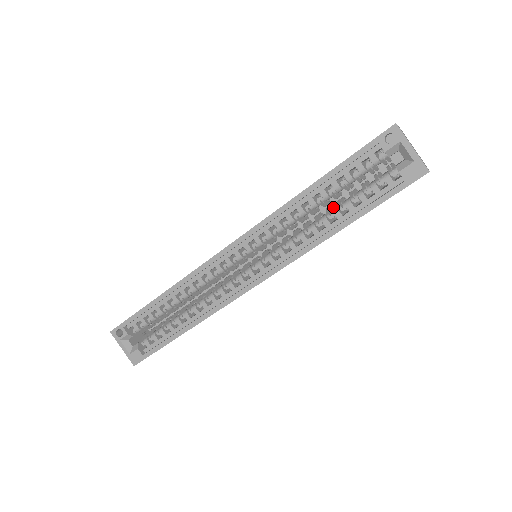
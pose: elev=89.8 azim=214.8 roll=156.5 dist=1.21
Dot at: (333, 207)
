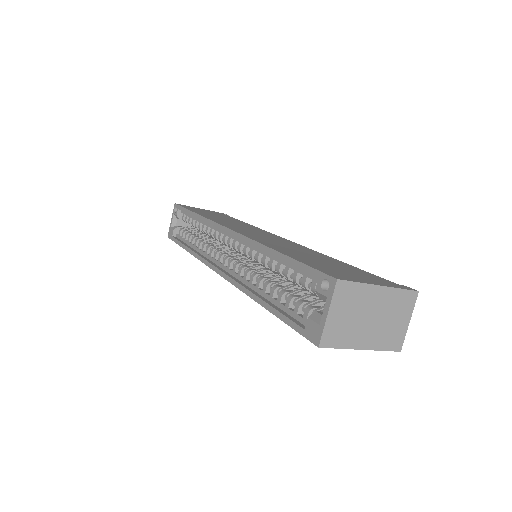
Dot at: occluded
